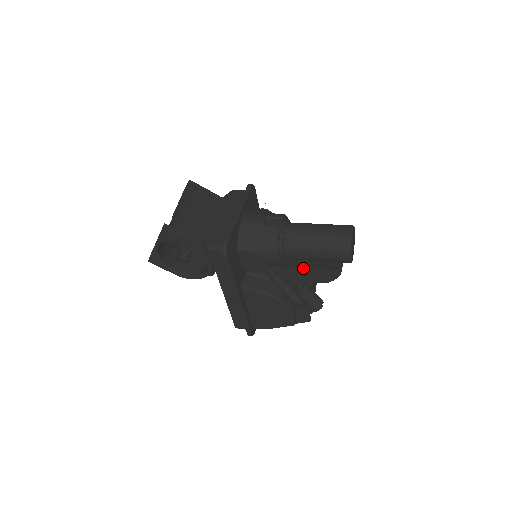
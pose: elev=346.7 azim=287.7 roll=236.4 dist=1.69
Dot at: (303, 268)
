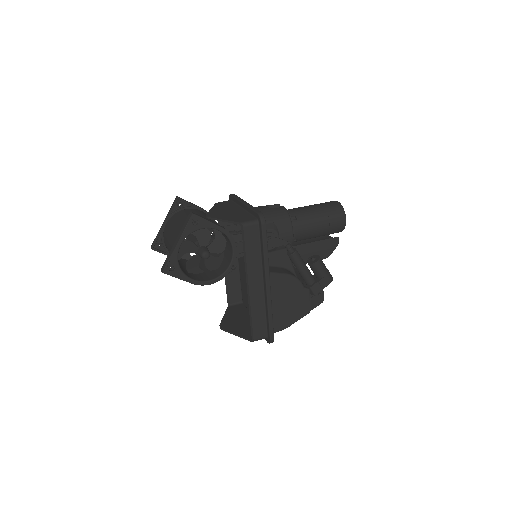
Dot at: (309, 245)
